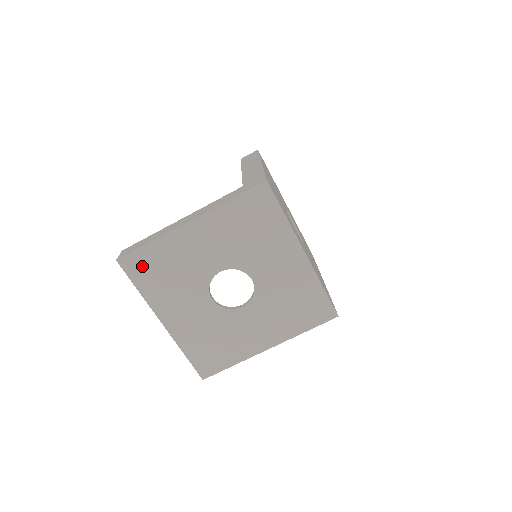
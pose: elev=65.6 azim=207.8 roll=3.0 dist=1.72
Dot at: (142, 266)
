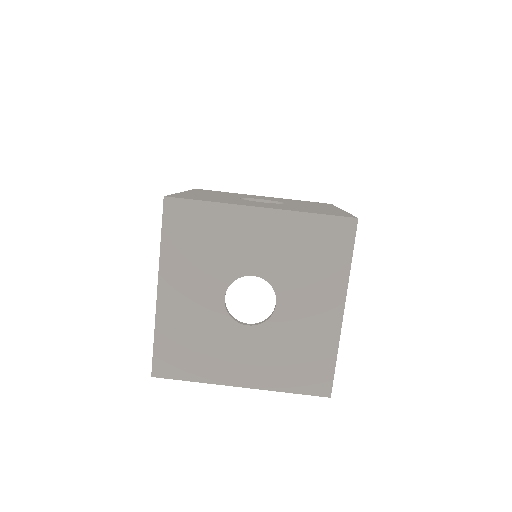
Dot at: (171, 360)
